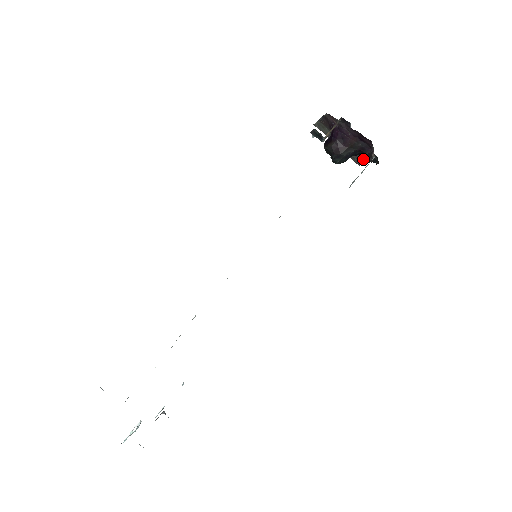
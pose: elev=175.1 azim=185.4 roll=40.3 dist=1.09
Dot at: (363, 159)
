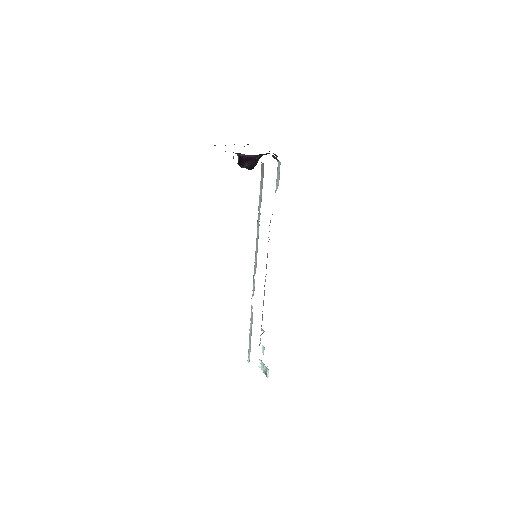
Dot at: occluded
